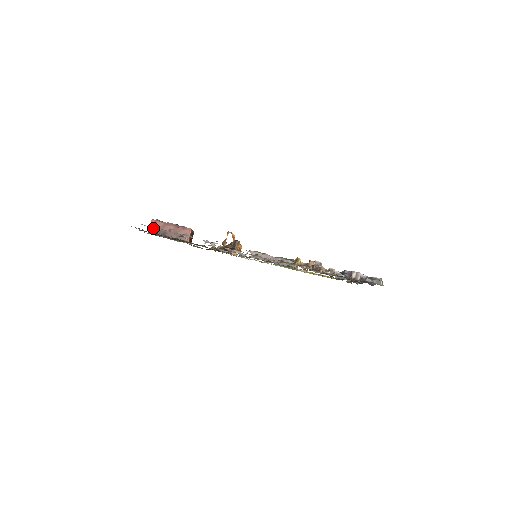
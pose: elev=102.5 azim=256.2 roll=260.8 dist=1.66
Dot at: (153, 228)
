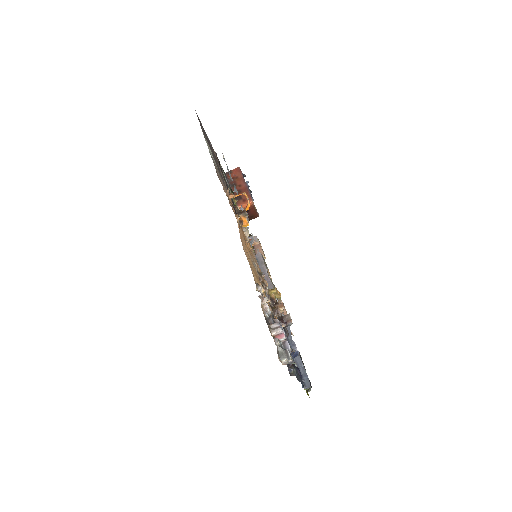
Dot at: (232, 173)
